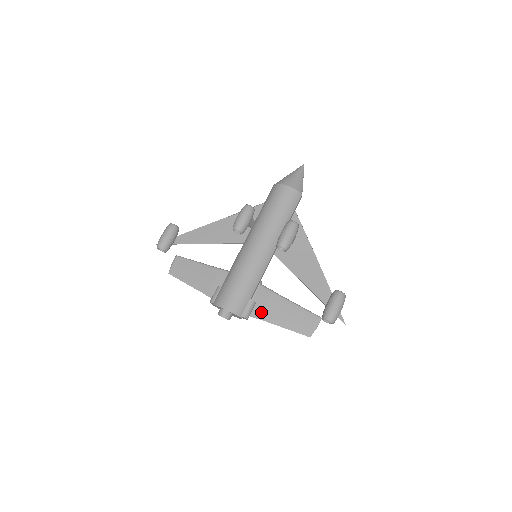
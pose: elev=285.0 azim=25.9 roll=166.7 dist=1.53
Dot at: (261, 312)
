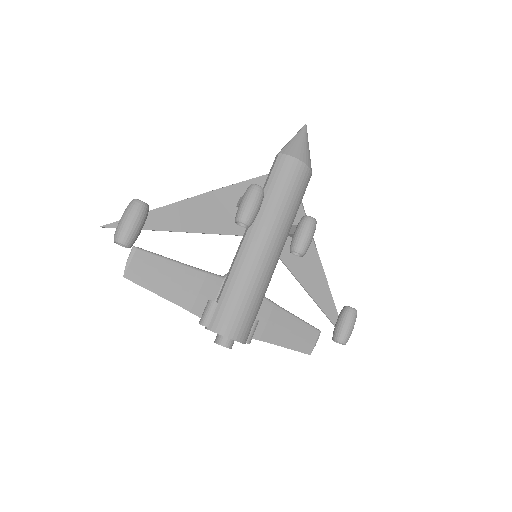
Dot at: (262, 332)
